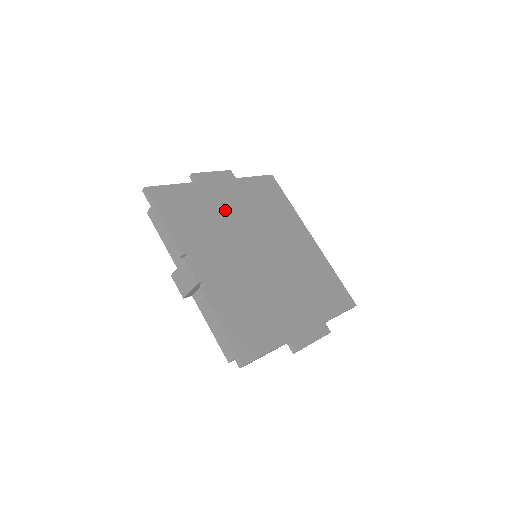
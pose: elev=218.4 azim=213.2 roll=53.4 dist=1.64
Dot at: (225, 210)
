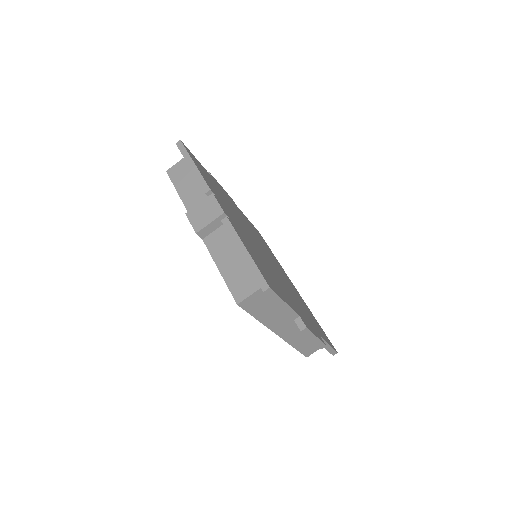
Dot at: (234, 208)
